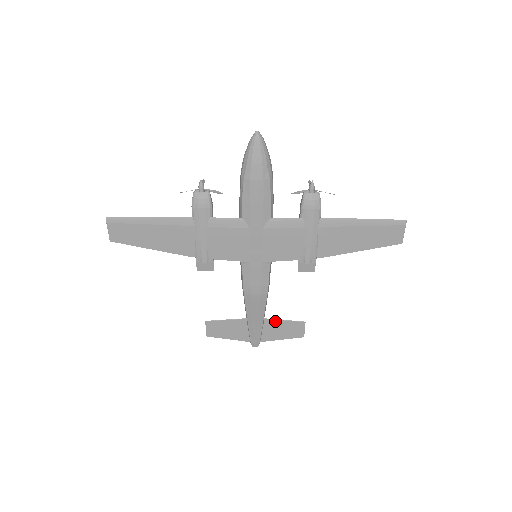
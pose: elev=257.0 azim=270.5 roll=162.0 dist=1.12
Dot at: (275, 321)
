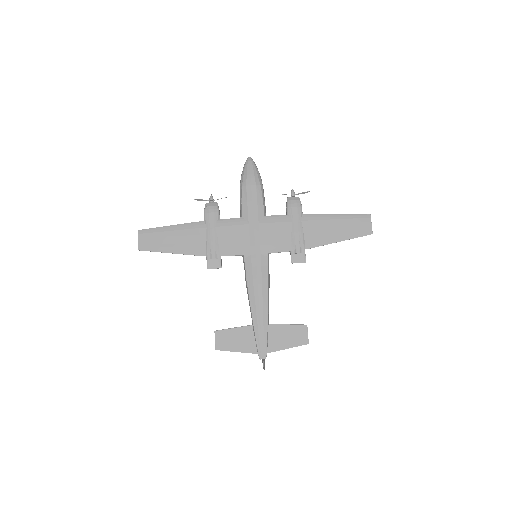
Dot at: (279, 326)
